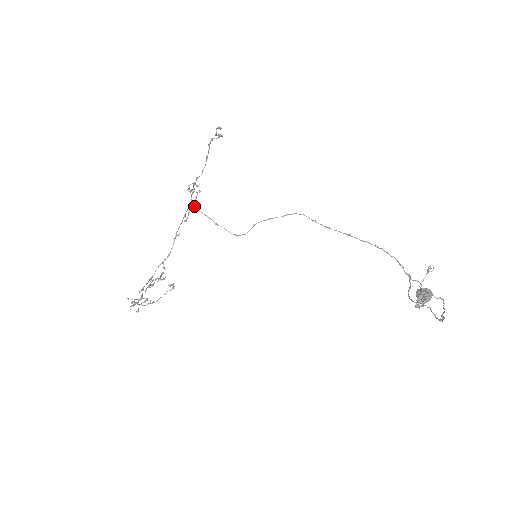
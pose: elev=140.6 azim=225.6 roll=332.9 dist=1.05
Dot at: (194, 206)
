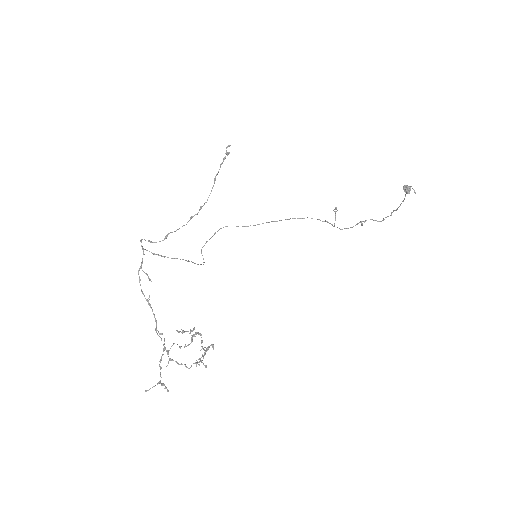
Dot at: (161, 256)
